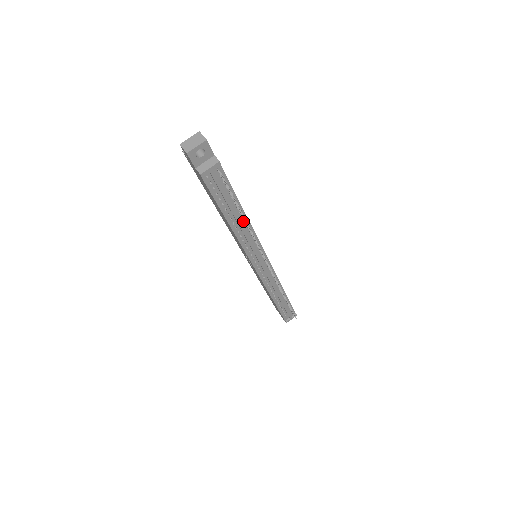
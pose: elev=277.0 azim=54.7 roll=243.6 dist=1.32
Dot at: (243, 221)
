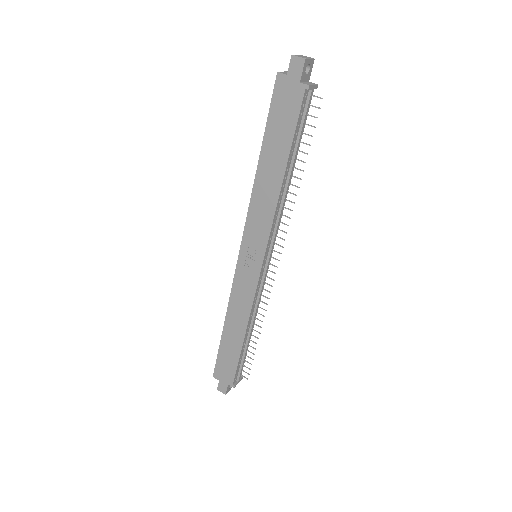
Dot at: (288, 181)
